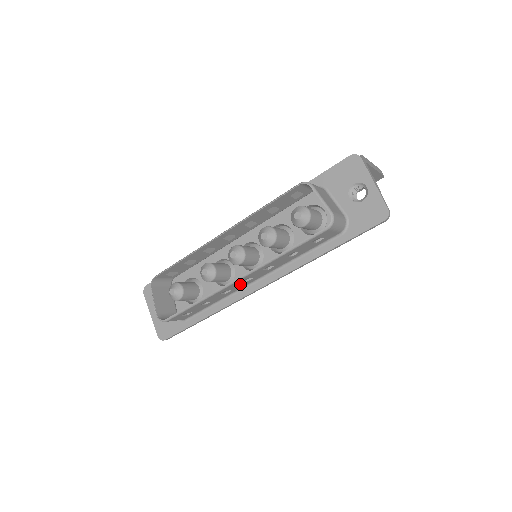
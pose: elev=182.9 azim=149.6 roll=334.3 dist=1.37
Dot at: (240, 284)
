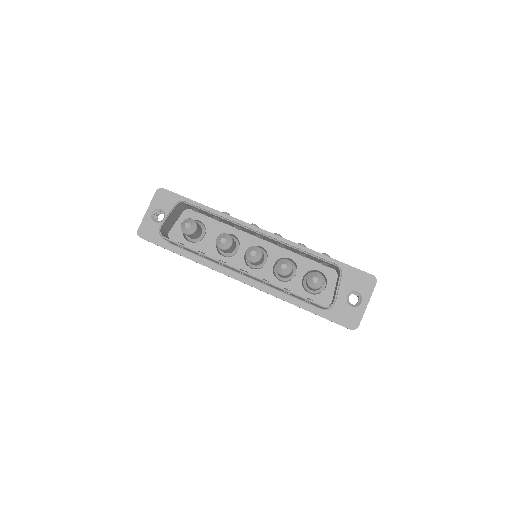
Dot at: occluded
